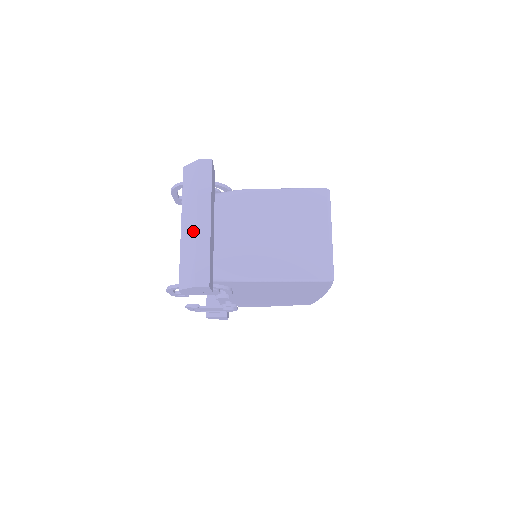
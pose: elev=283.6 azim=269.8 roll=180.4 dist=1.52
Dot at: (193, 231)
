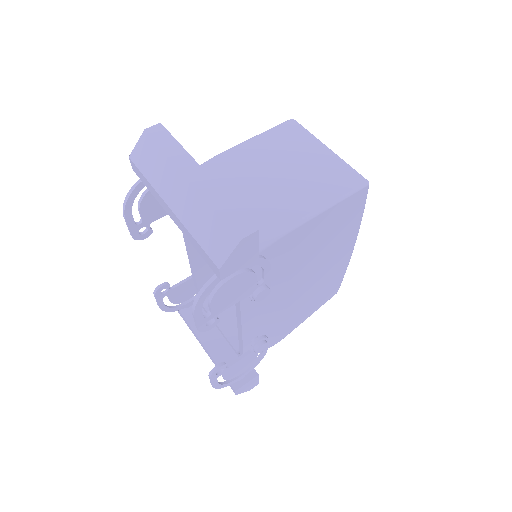
Dot at: (191, 193)
